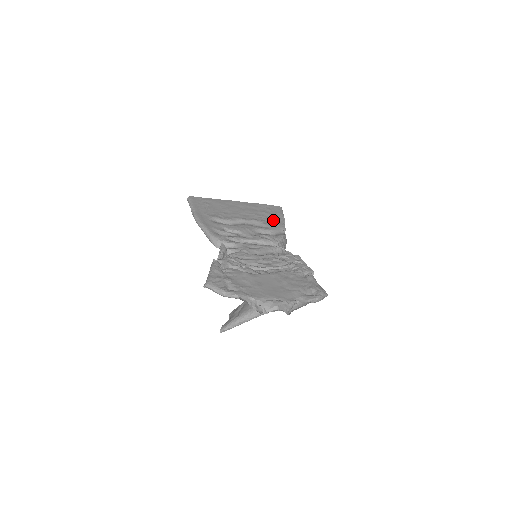
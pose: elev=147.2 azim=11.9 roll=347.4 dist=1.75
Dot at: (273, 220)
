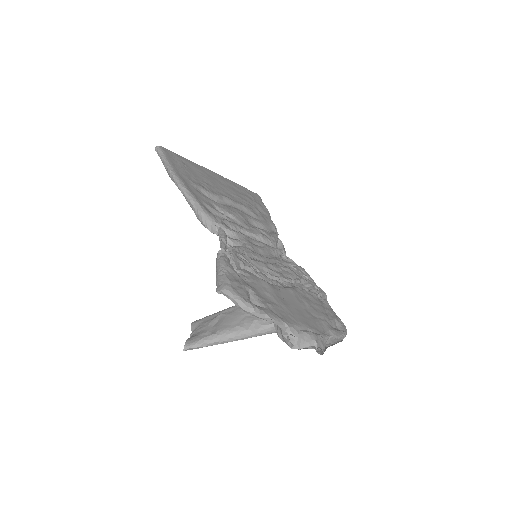
Dot at: (259, 211)
